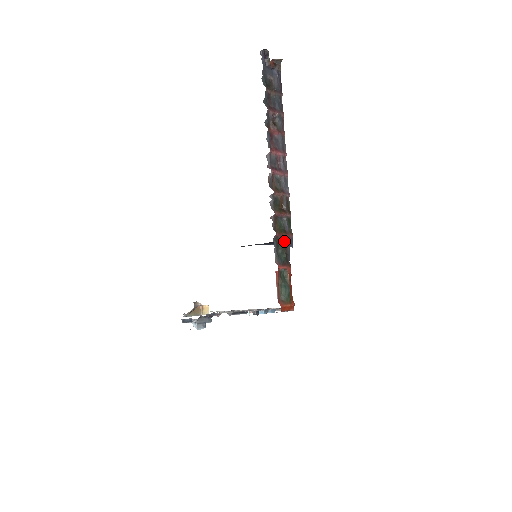
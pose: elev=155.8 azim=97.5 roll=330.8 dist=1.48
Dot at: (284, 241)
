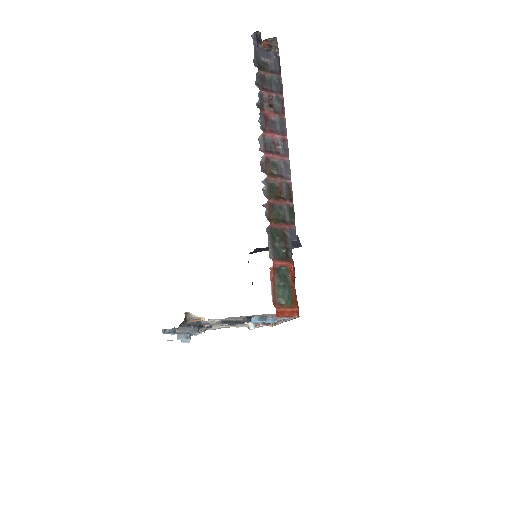
Dot at: (284, 233)
